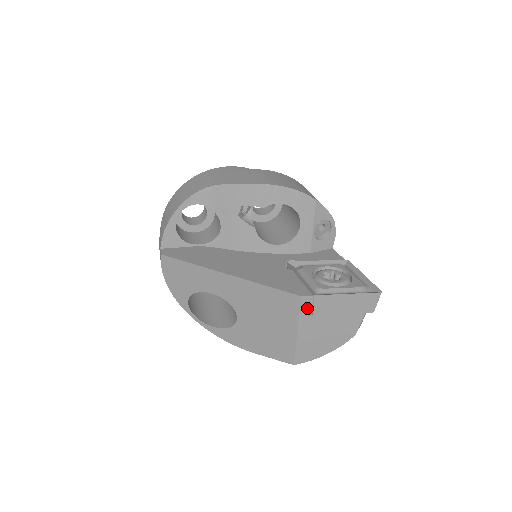
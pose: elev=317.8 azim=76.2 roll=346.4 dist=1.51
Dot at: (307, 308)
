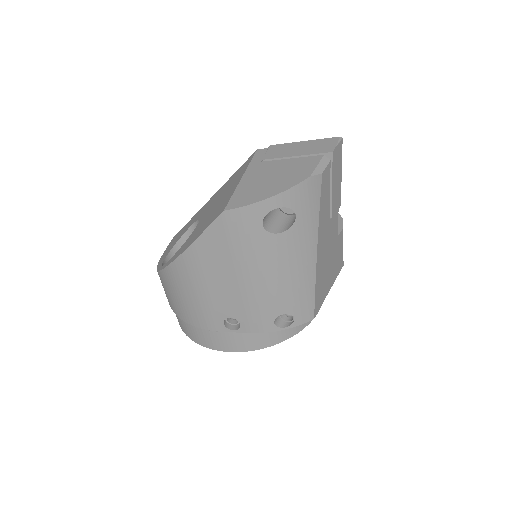
Dot at: (260, 157)
